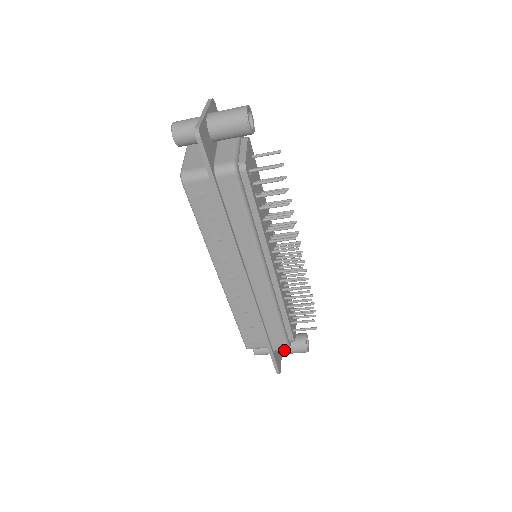
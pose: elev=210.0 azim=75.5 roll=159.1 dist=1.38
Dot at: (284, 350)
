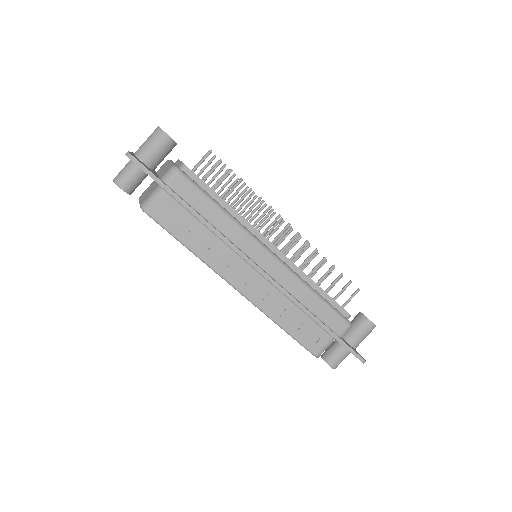
Dot at: (353, 340)
